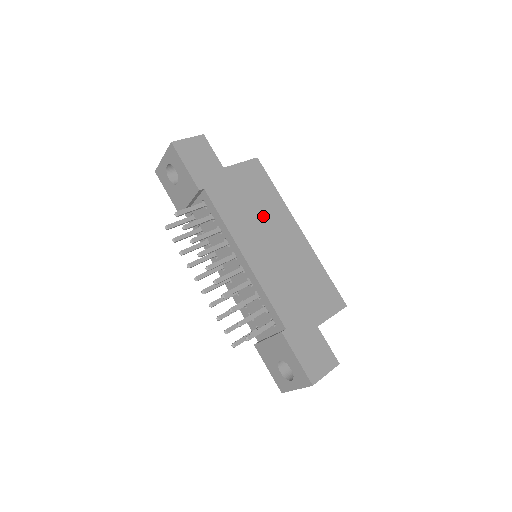
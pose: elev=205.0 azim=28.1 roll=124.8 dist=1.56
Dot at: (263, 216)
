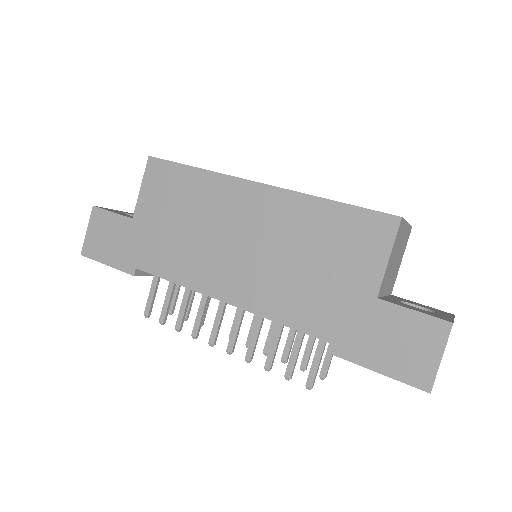
Dot at: (206, 224)
